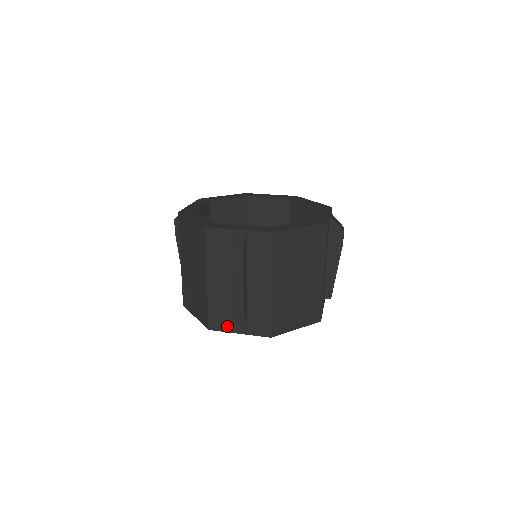
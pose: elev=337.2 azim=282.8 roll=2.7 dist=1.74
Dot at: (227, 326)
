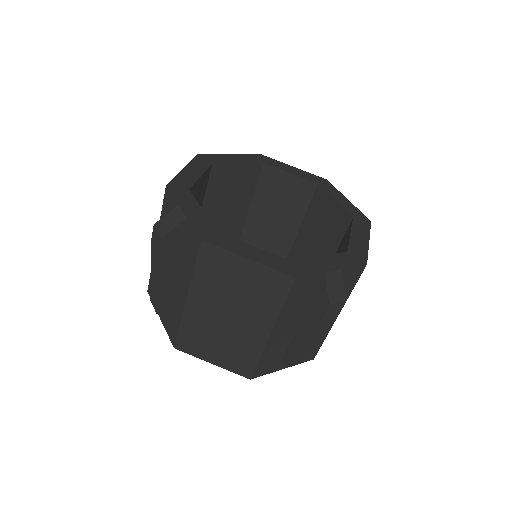
Dot at: occluded
